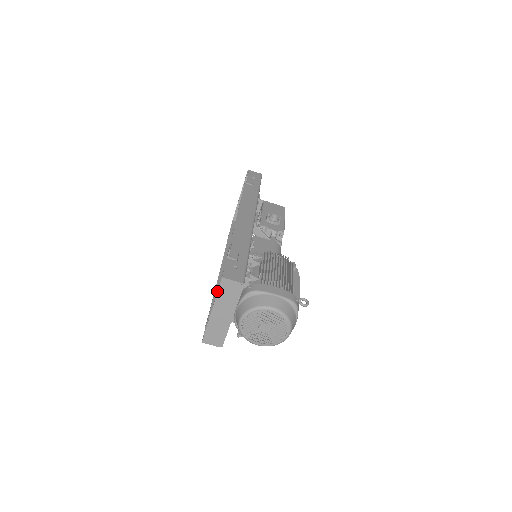
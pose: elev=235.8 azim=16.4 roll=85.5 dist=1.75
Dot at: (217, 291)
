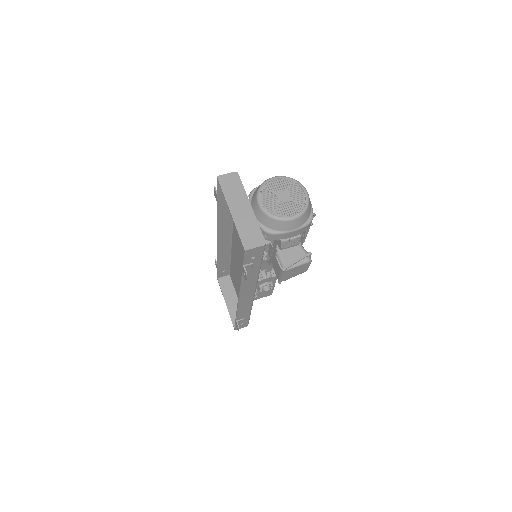
Dot at: (242, 283)
